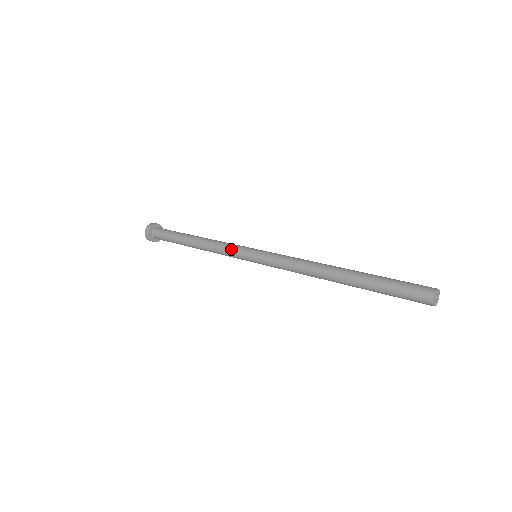
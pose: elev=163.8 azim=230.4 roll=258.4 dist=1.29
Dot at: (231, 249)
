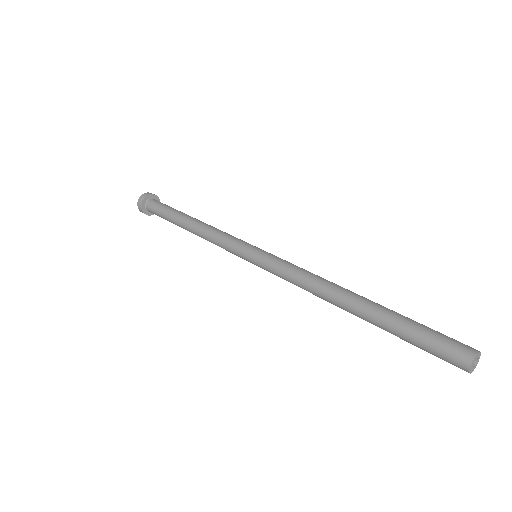
Dot at: (229, 240)
